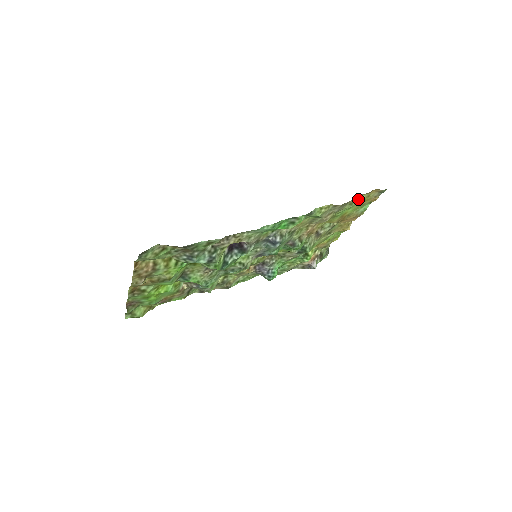
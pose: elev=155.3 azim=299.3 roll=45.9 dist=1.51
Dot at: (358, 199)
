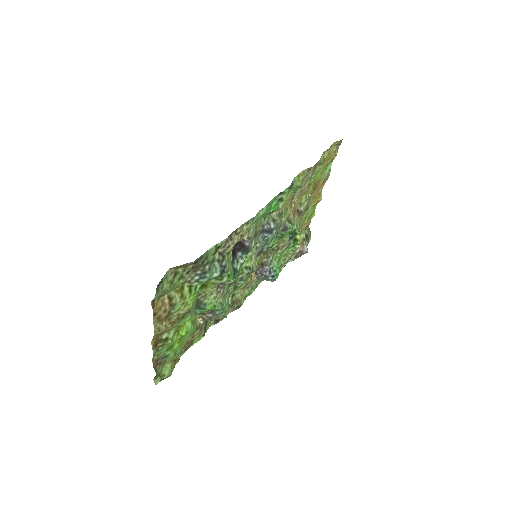
Dot at: (323, 158)
